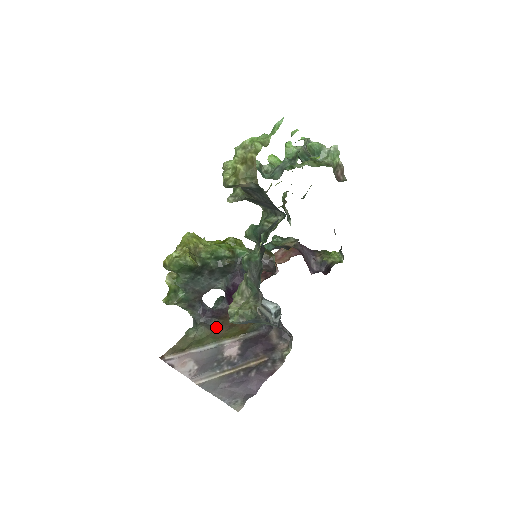
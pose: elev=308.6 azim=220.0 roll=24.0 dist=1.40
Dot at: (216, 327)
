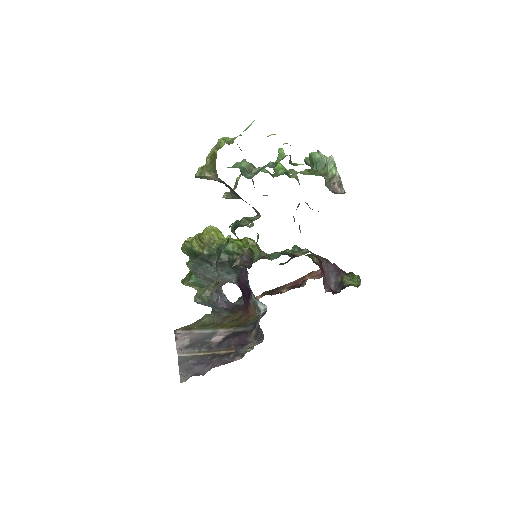
Dot at: (224, 318)
